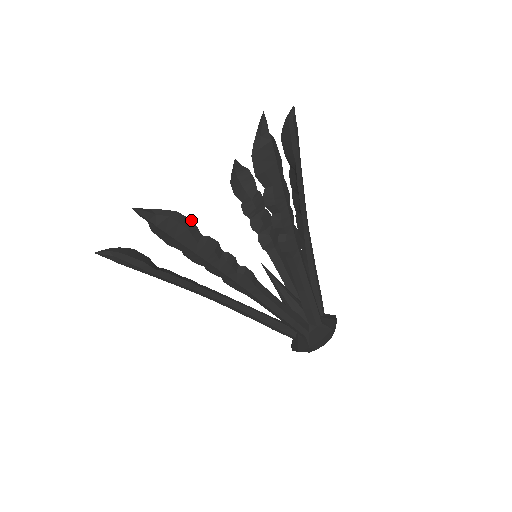
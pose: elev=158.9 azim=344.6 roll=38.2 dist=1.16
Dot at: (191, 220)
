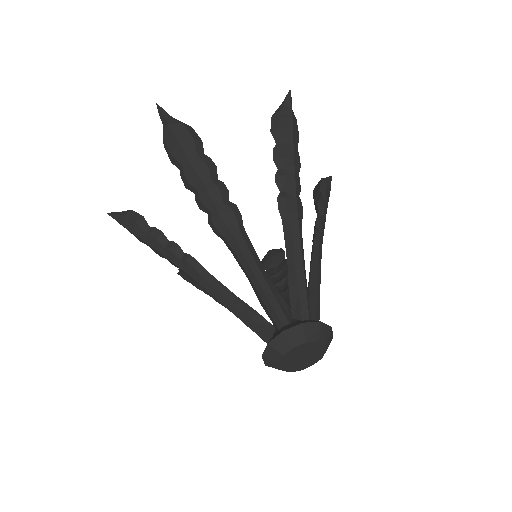
Dot at: (200, 138)
